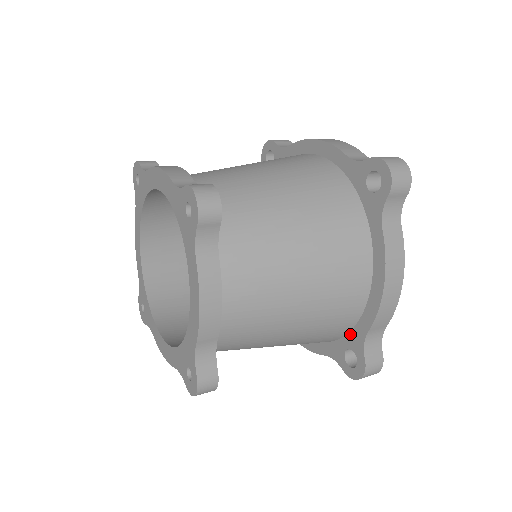
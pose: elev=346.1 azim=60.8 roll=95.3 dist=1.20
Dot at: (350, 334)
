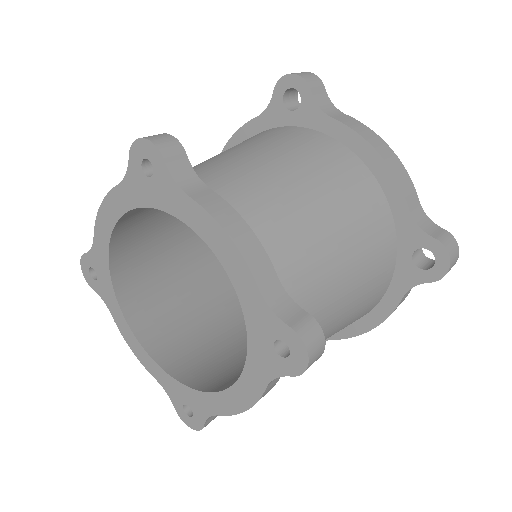
Dot at: occluded
